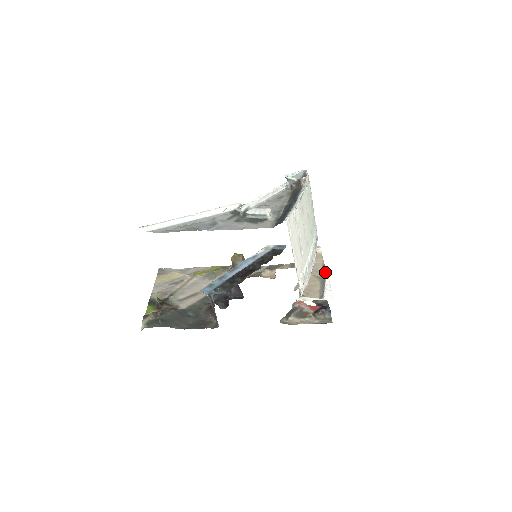
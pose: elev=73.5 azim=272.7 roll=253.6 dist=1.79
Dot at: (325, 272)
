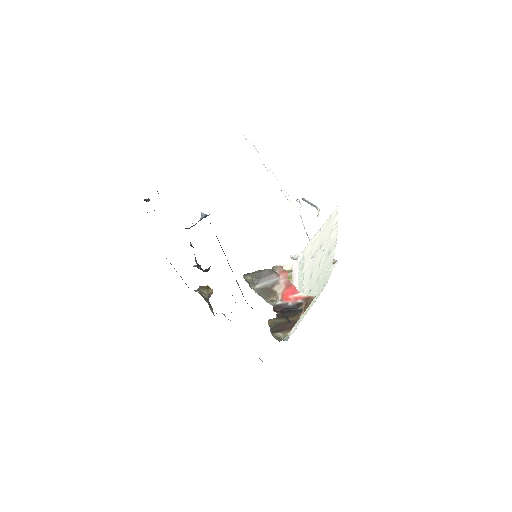
Dot at: occluded
